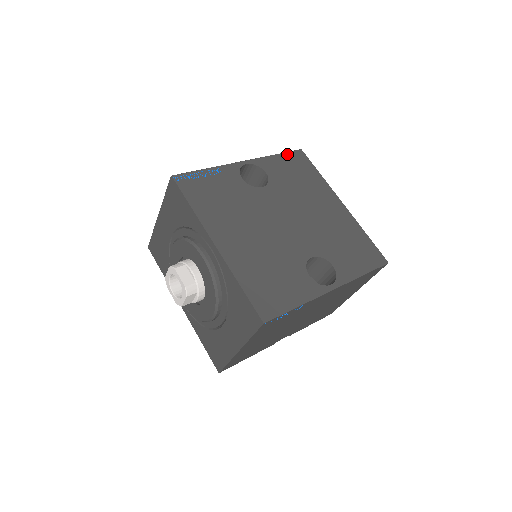
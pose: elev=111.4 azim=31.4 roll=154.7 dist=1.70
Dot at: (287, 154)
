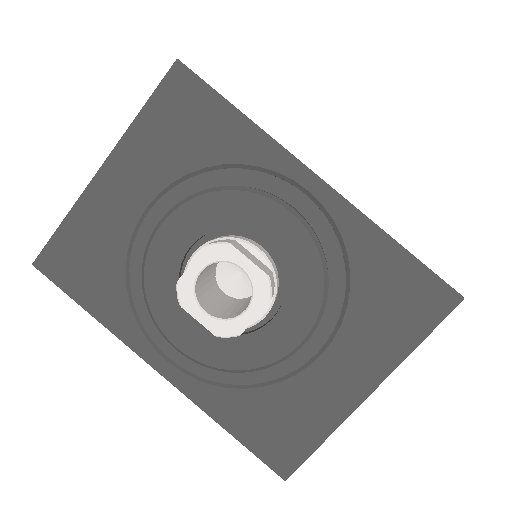
Dot at: occluded
